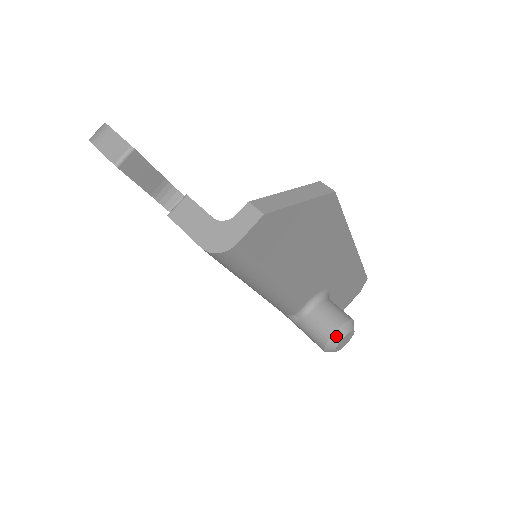
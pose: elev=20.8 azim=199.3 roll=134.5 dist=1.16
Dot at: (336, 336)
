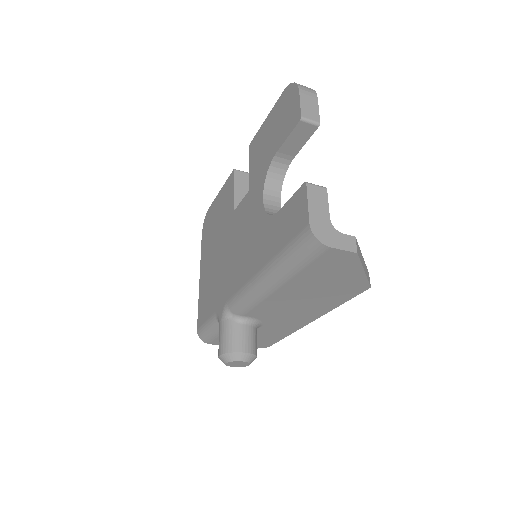
Dot at: (242, 355)
